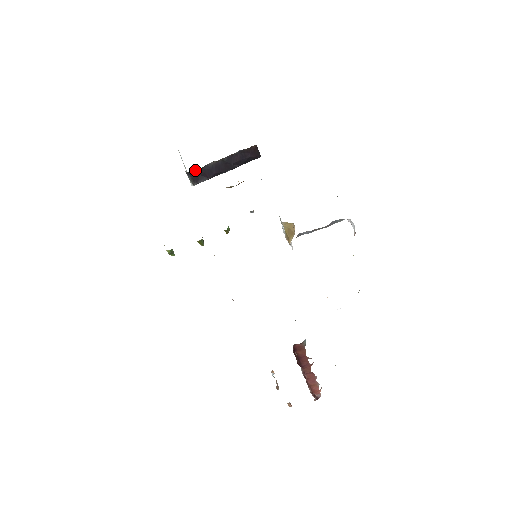
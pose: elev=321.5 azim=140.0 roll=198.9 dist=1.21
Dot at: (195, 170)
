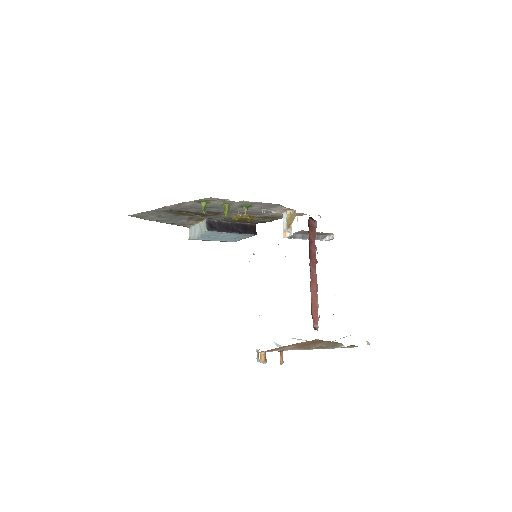
Dot at: (212, 221)
